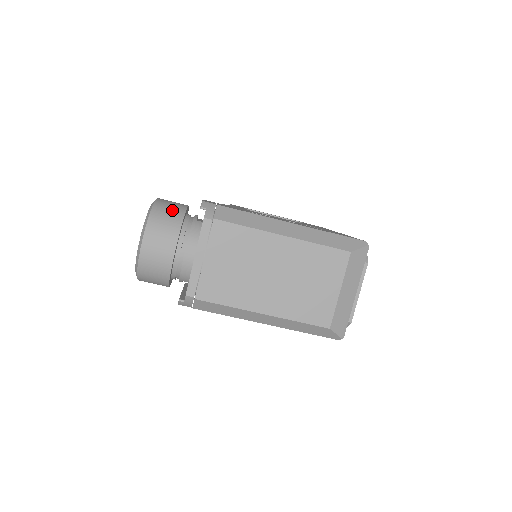
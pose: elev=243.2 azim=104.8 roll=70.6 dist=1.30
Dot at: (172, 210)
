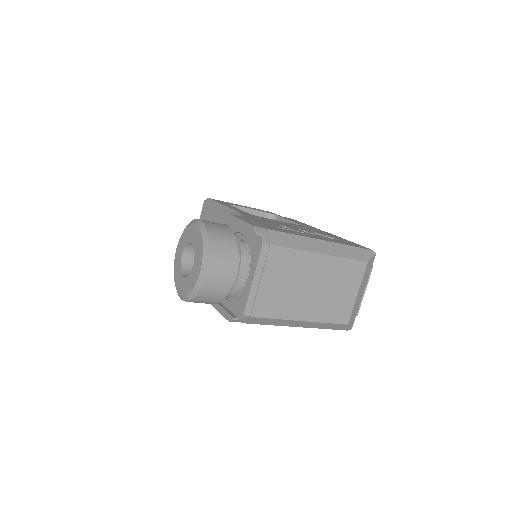
Dot at: (224, 235)
